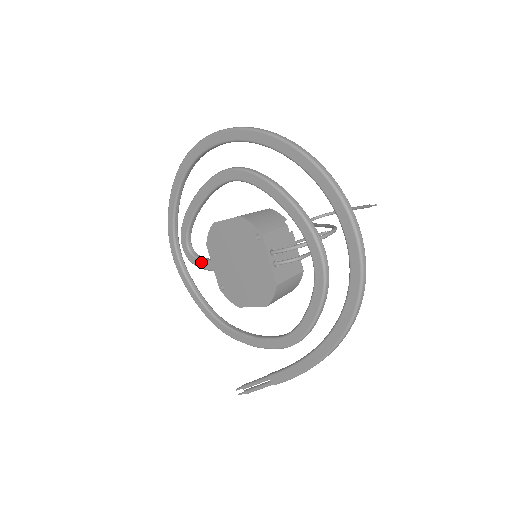
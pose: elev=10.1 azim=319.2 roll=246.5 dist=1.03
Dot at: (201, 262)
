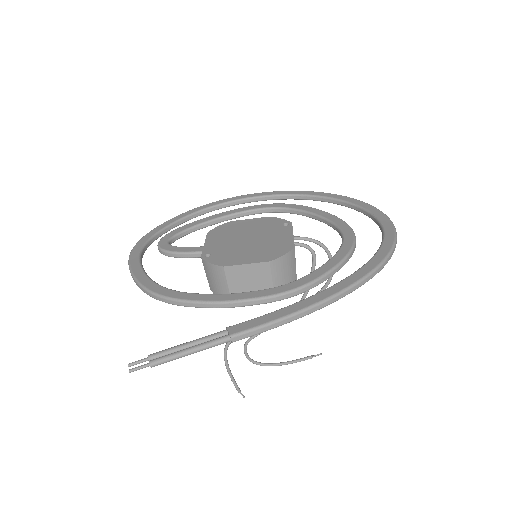
Dot at: (182, 248)
